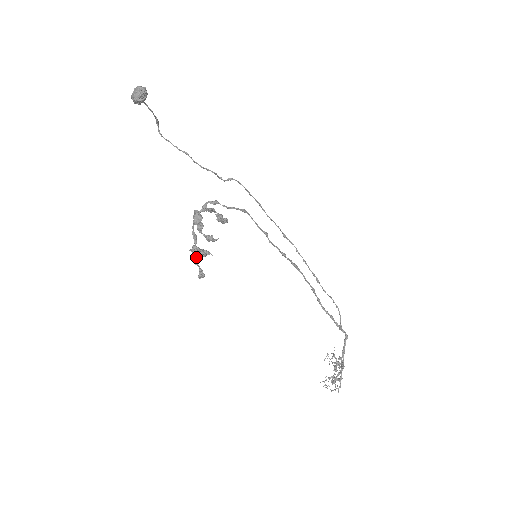
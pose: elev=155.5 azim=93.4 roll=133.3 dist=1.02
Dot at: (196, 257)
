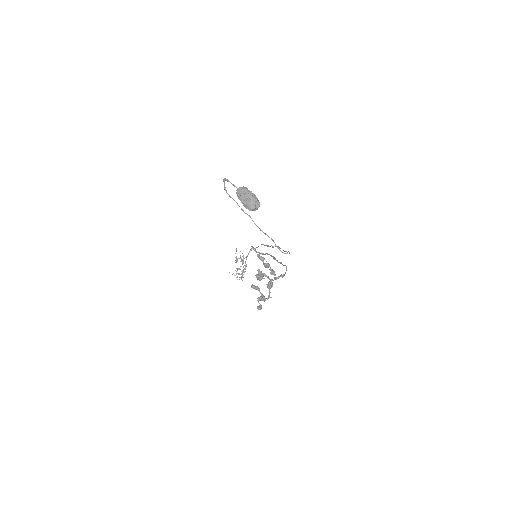
Dot at: (261, 300)
